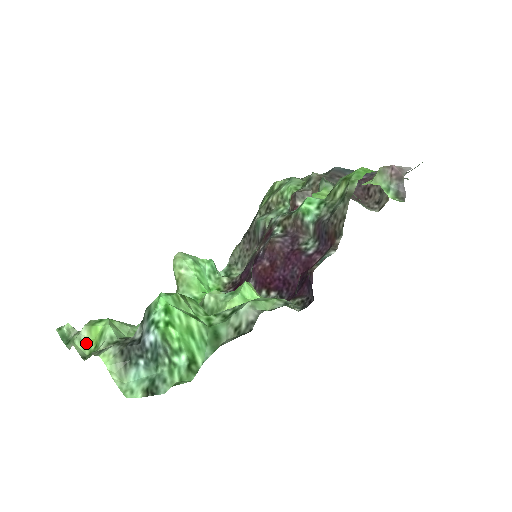
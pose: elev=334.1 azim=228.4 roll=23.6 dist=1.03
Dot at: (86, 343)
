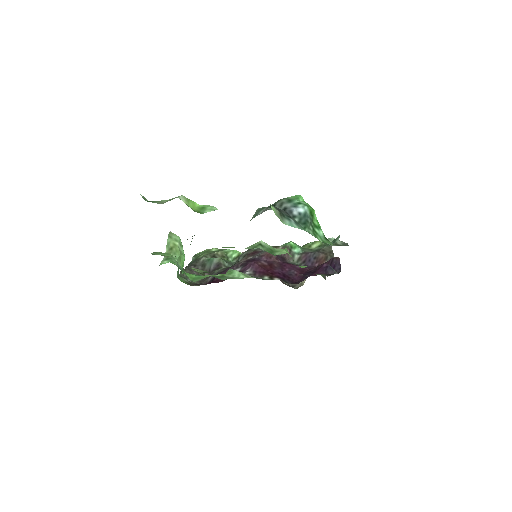
Dot at: (188, 205)
